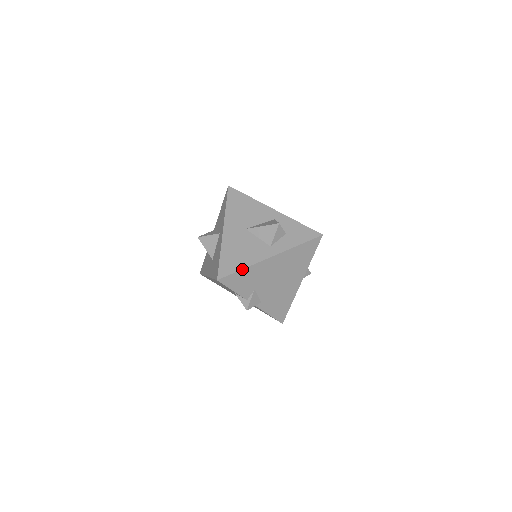
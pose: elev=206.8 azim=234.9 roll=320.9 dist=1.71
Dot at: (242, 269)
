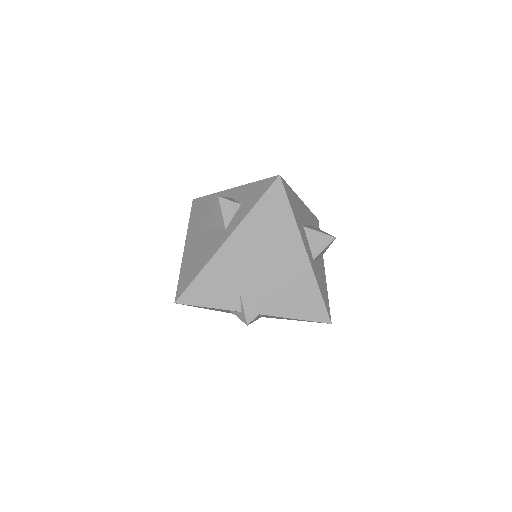
Dot at: (197, 275)
